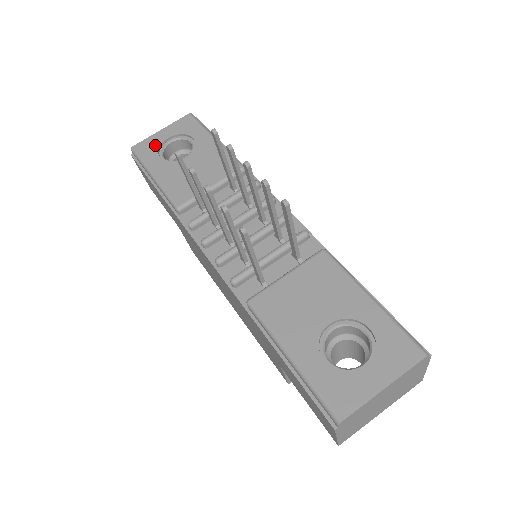
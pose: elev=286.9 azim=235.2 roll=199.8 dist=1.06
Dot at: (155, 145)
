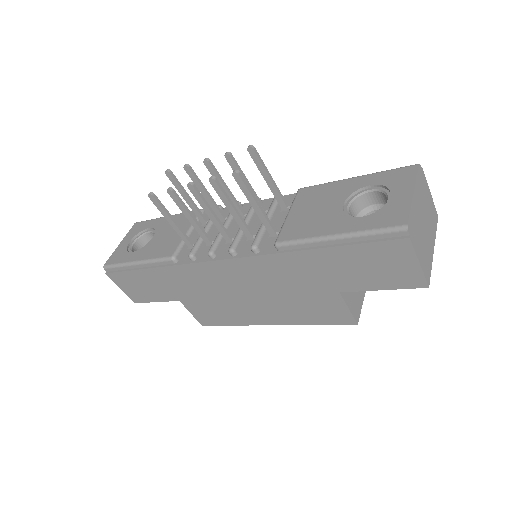
Dot at: (122, 251)
